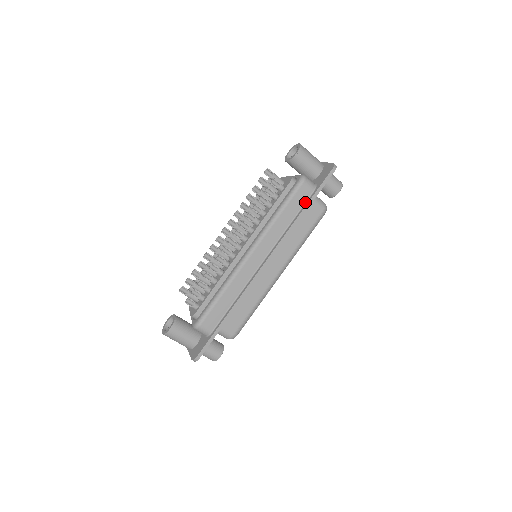
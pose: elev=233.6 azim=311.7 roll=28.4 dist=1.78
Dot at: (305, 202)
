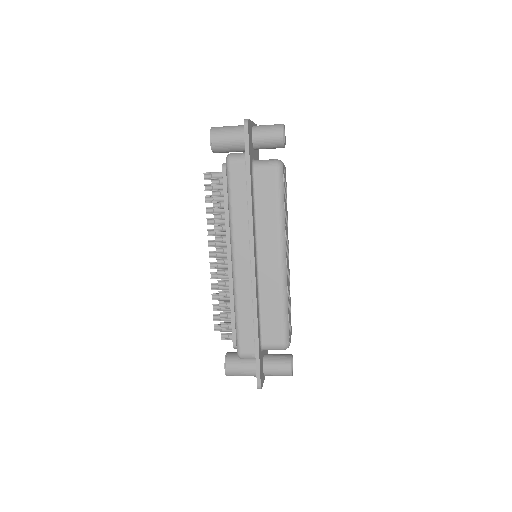
Dot at: (246, 178)
